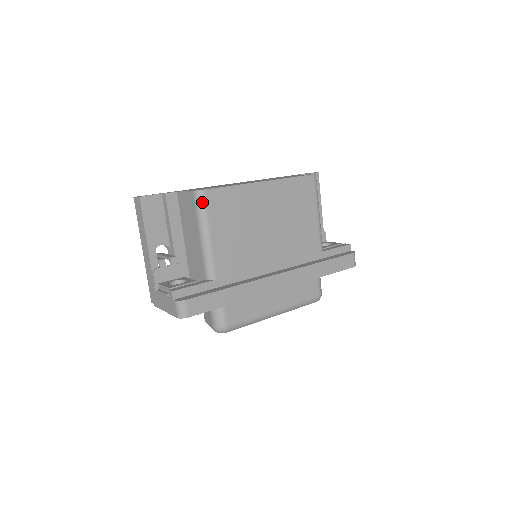
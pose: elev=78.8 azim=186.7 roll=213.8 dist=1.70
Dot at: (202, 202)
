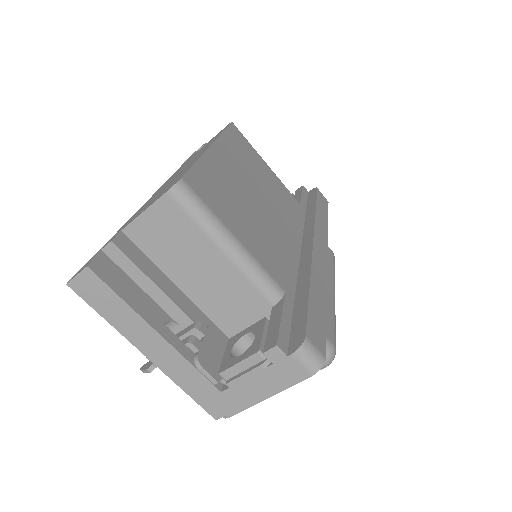
Dot at: (193, 197)
